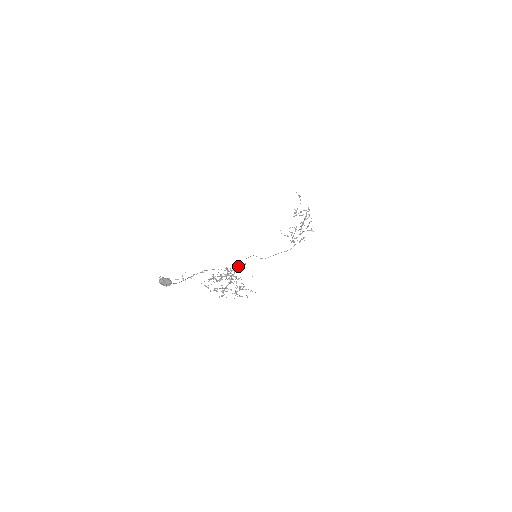
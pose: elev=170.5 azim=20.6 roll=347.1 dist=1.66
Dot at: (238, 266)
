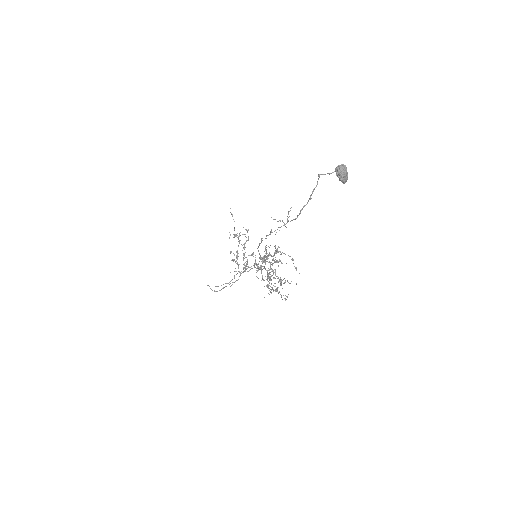
Dot at: occluded
